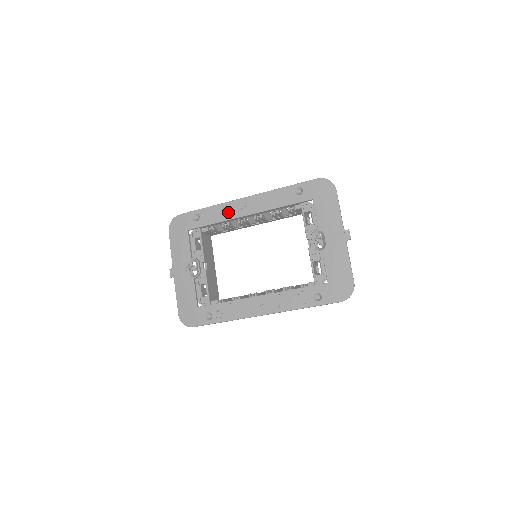
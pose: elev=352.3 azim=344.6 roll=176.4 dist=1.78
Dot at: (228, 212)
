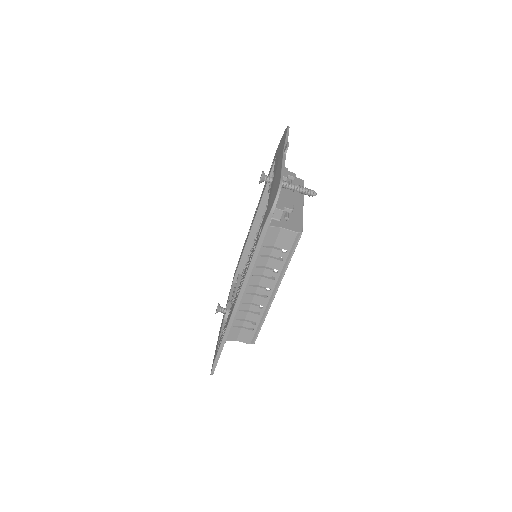
Dot at: occluded
